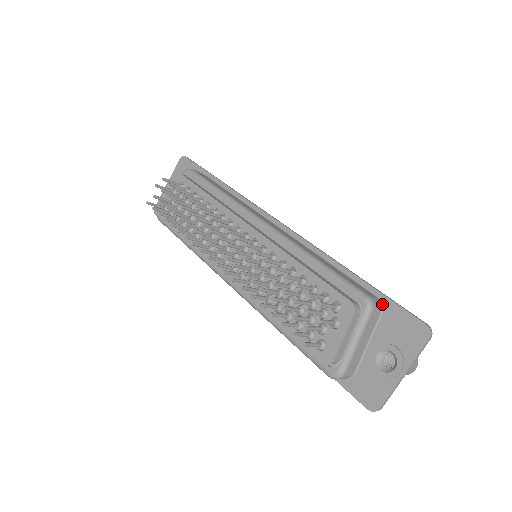
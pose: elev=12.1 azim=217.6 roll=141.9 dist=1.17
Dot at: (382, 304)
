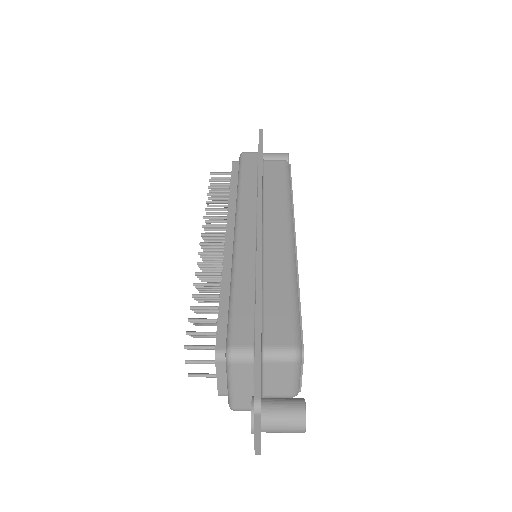
Dot at: (254, 355)
